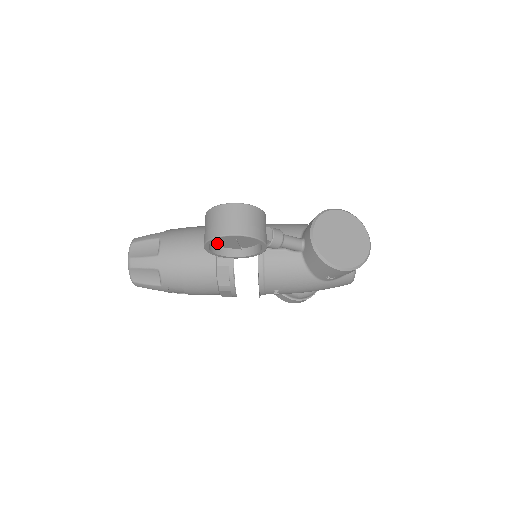
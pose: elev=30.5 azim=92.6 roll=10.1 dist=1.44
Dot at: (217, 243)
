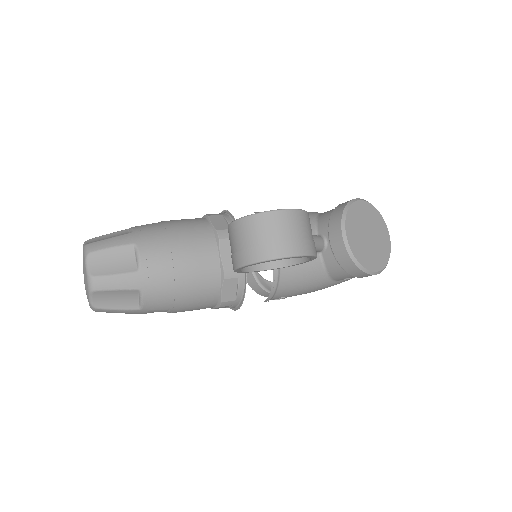
Dot at: occluded
